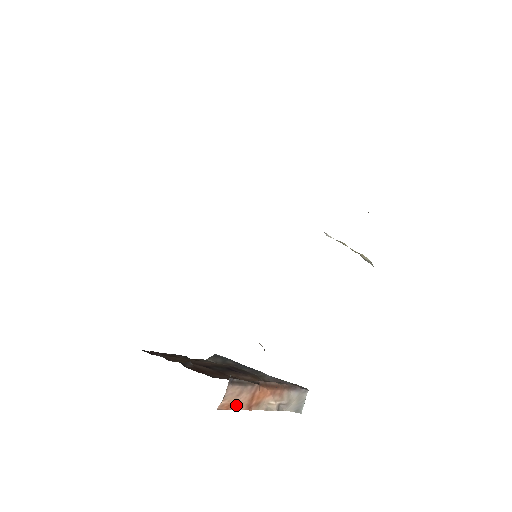
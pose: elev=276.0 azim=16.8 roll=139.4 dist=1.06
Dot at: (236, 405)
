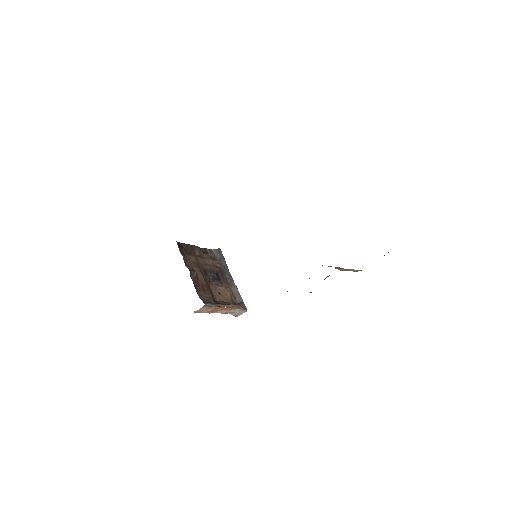
Dot at: (203, 311)
